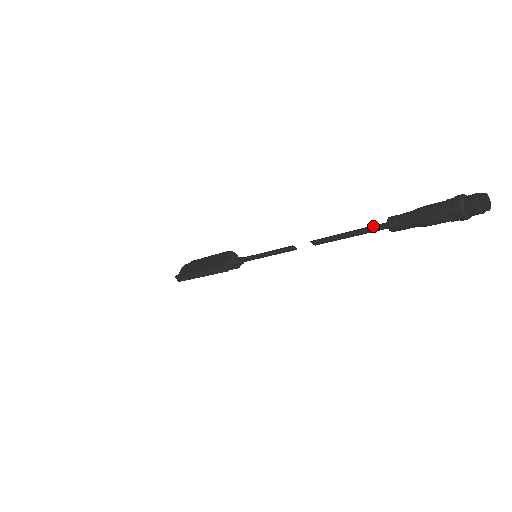
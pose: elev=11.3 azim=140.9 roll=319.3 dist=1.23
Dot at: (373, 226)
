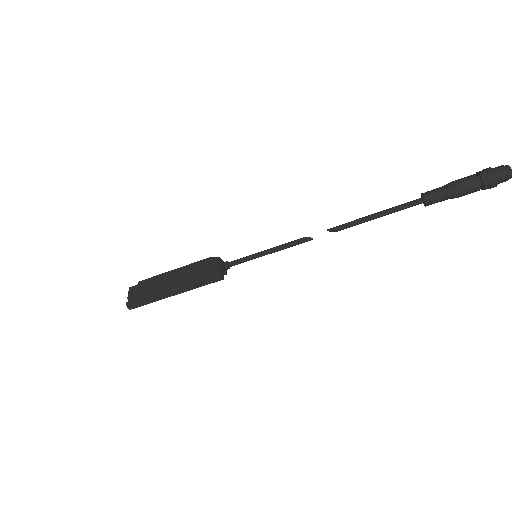
Dot at: (406, 204)
